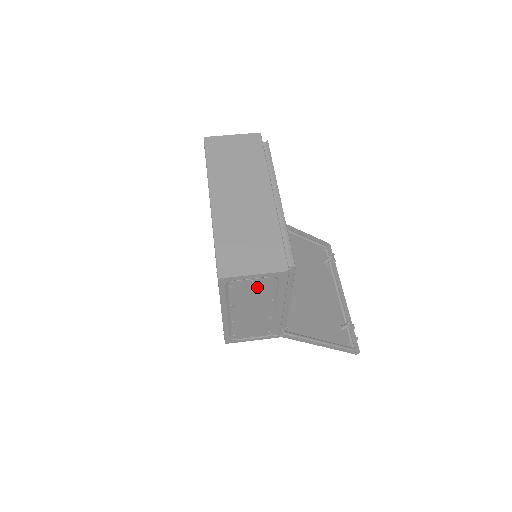
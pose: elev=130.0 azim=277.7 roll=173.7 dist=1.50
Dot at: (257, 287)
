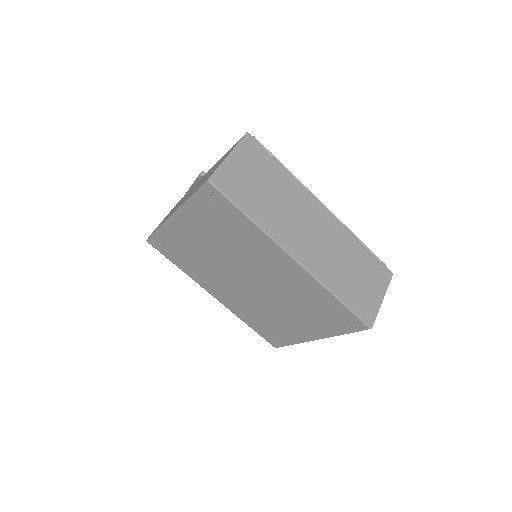
Dot at: occluded
